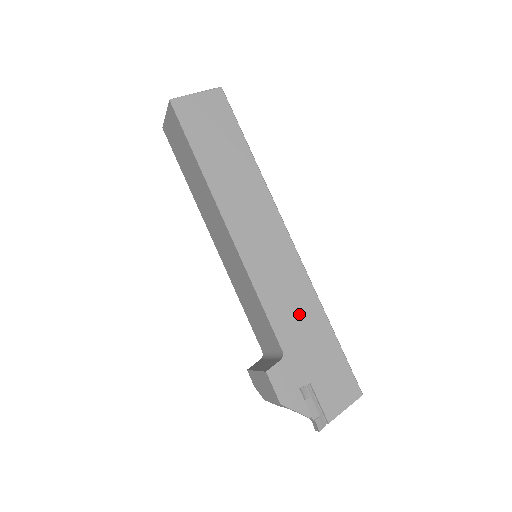
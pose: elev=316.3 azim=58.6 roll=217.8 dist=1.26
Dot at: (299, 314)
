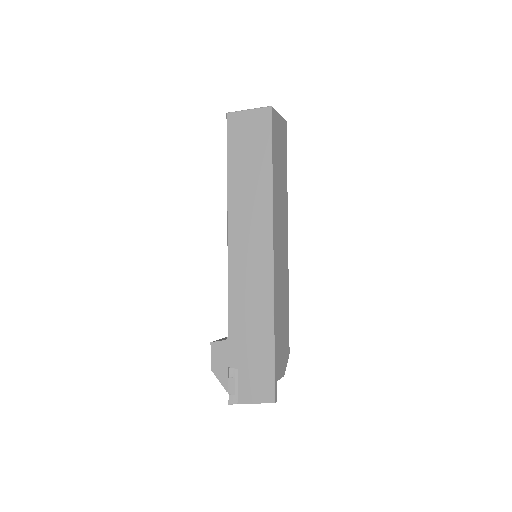
Dot at: (252, 315)
